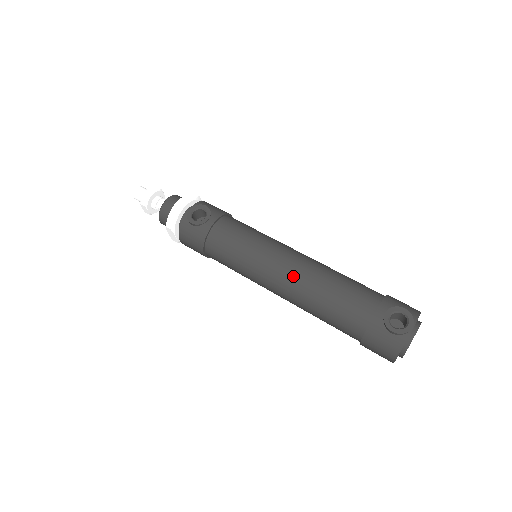
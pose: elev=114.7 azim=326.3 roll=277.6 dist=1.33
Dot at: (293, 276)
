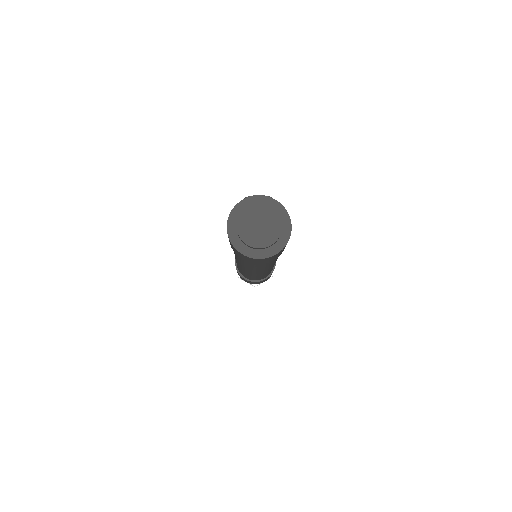
Dot at: occluded
